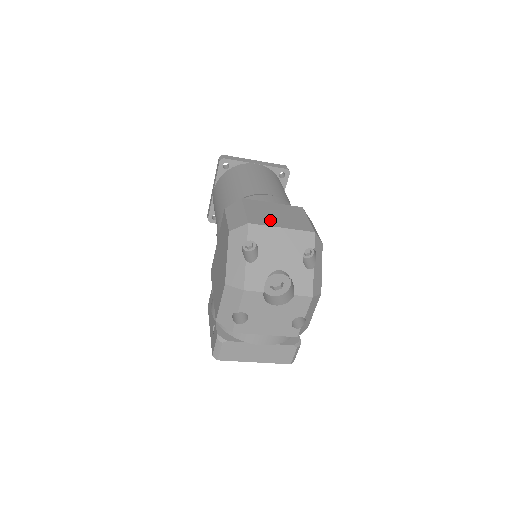
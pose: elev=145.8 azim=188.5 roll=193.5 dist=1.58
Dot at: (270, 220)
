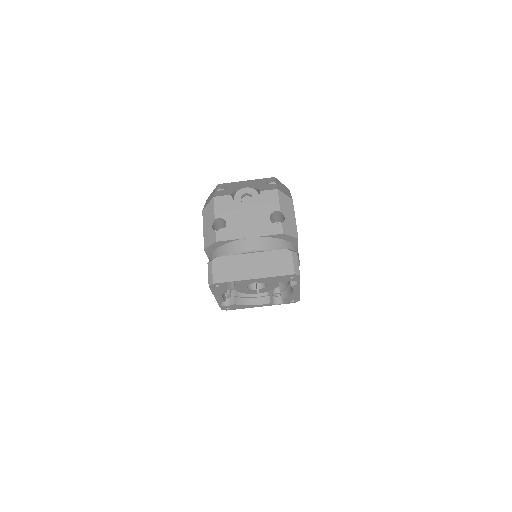
Dot at: occluded
